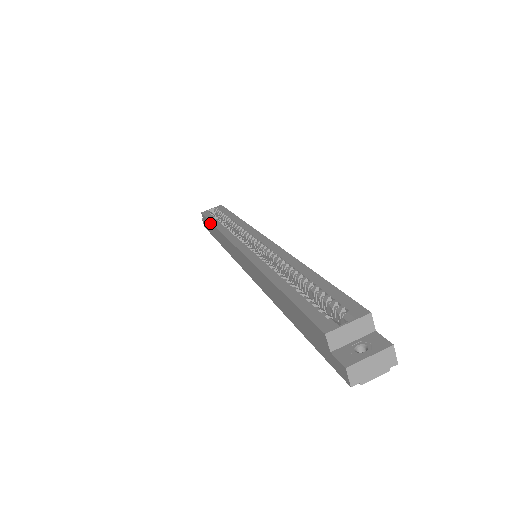
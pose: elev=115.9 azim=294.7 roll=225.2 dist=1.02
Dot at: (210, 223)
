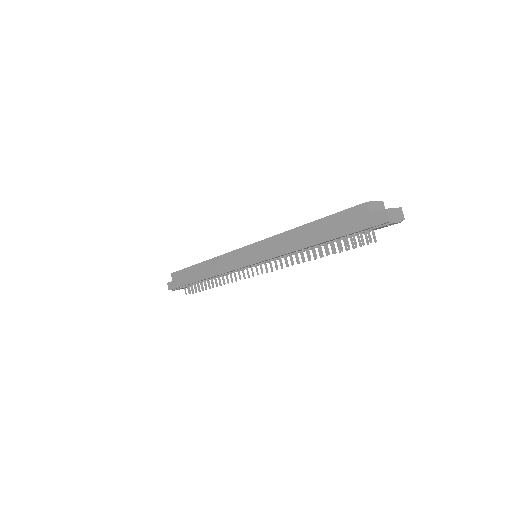
Dot at: (191, 268)
